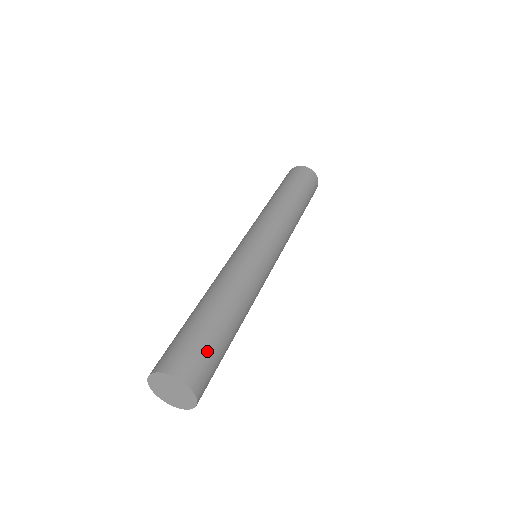
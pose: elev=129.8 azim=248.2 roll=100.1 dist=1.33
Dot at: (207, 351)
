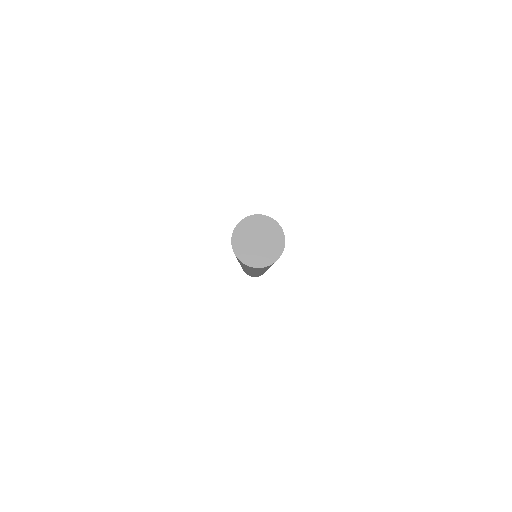
Dot at: occluded
